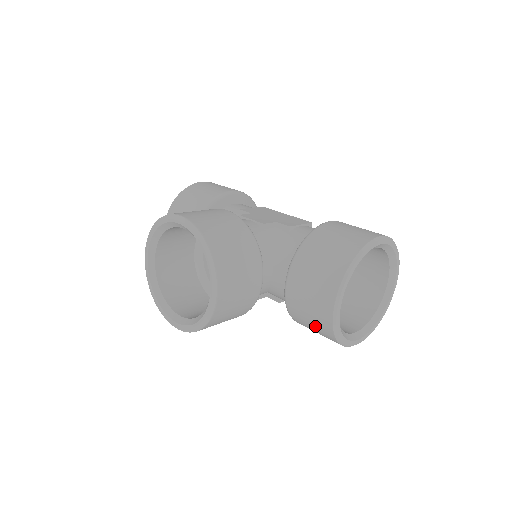
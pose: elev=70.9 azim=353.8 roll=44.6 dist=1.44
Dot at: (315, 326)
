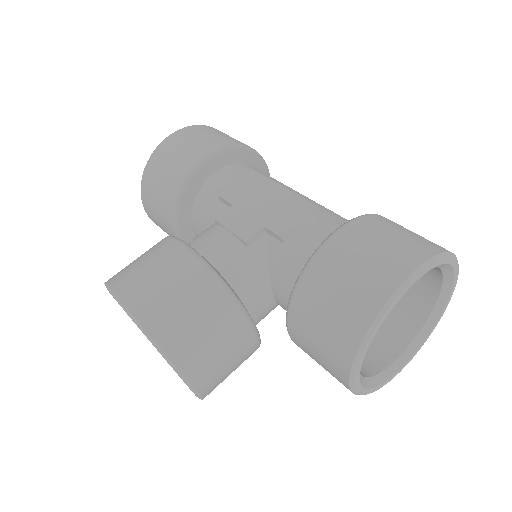
Dot at: occluded
